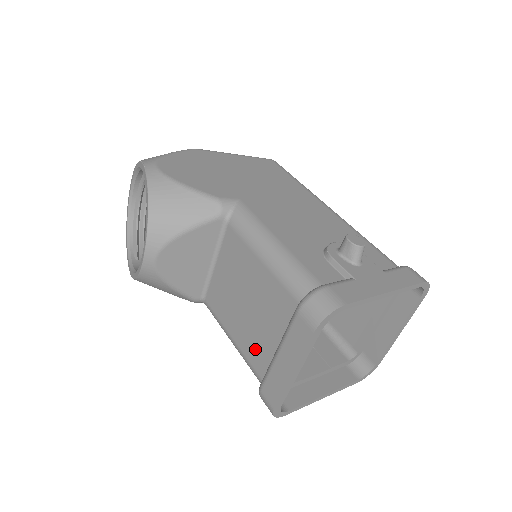
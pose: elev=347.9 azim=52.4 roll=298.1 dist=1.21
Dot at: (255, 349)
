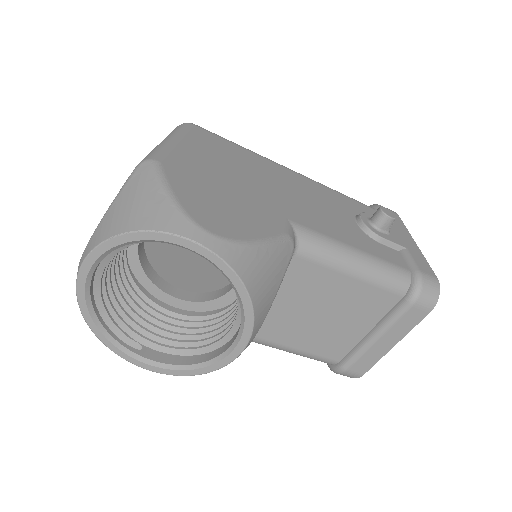
Dot at: (331, 345)
